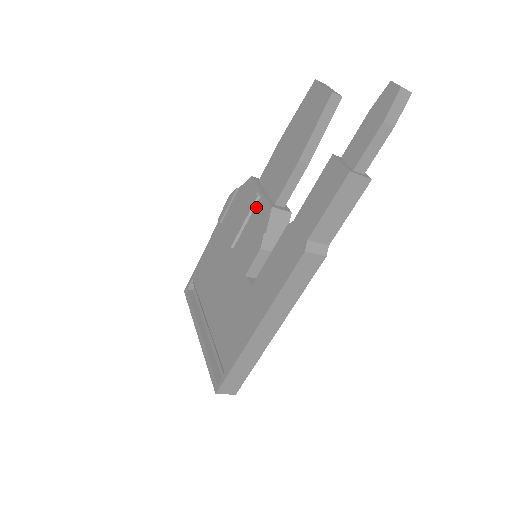
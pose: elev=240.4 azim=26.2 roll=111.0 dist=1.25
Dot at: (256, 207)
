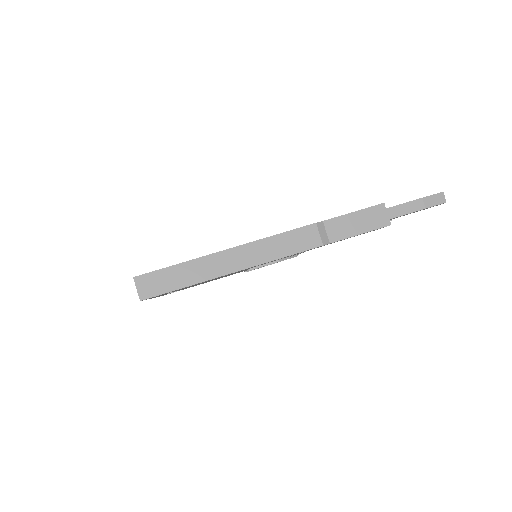
Dot at: occluded
